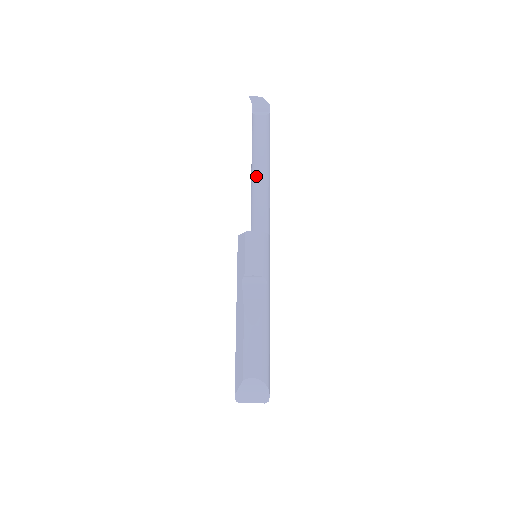
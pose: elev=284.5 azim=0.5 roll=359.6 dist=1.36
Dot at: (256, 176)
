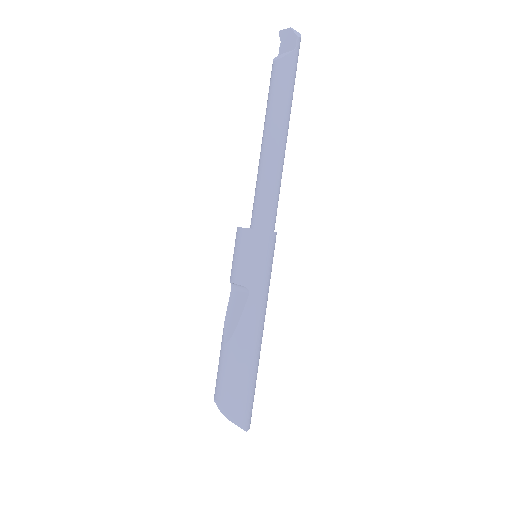
Dot at: occluded
